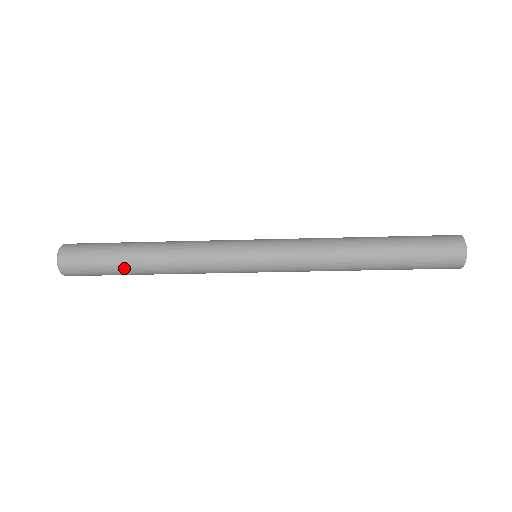
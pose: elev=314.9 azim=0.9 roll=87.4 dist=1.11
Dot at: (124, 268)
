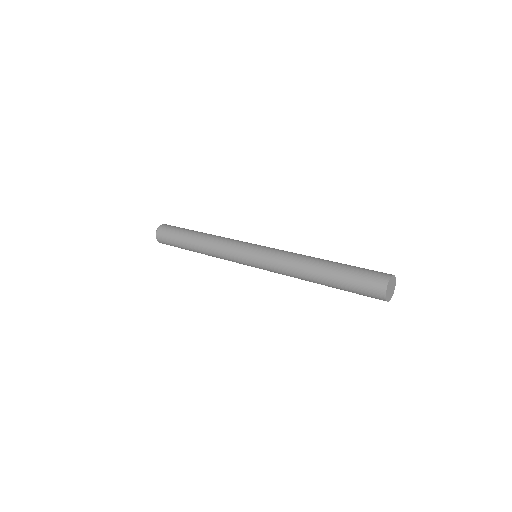
Dot at: (184, 245)
